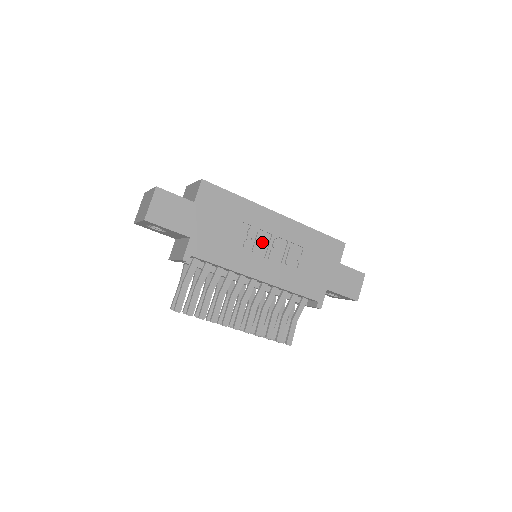
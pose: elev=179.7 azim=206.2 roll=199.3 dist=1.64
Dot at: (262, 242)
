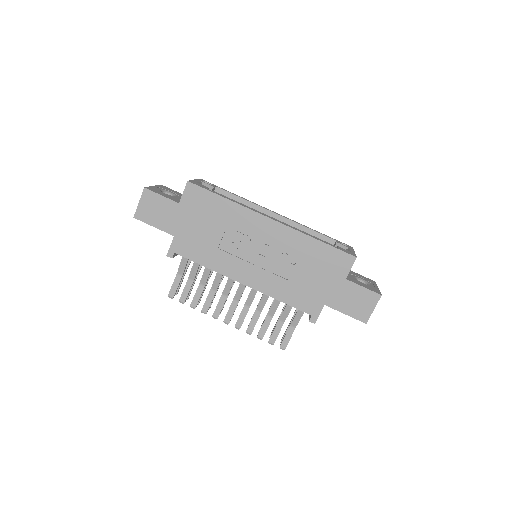
Dot at: (250, 246)
